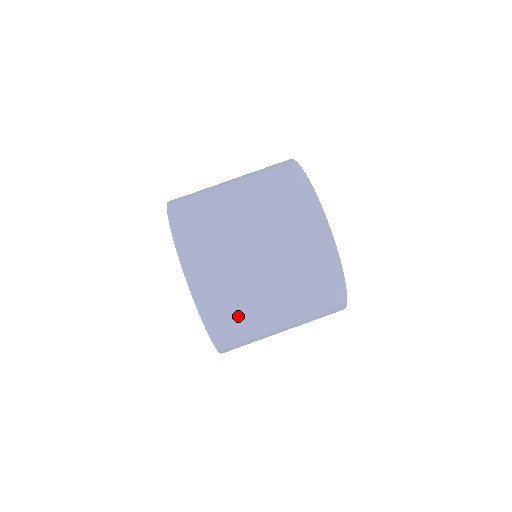
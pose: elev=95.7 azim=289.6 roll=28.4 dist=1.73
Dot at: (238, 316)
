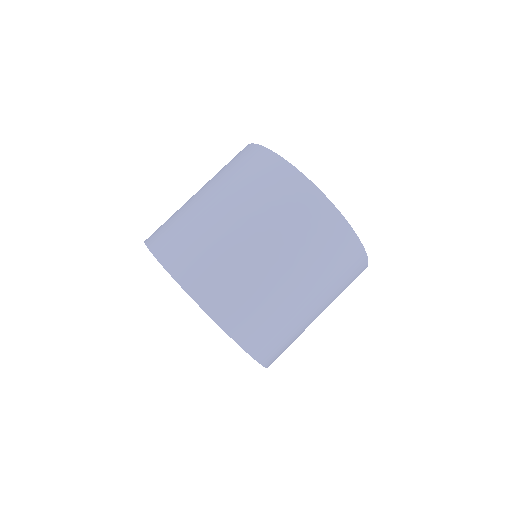
Dot at: (281, 333)
